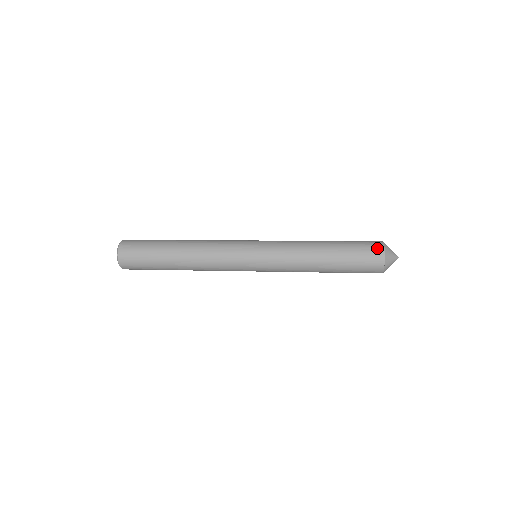
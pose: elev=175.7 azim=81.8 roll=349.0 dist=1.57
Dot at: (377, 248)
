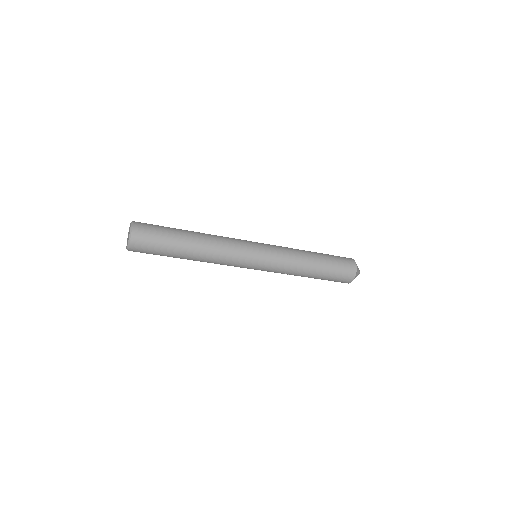
Dot at: (351, 263)
